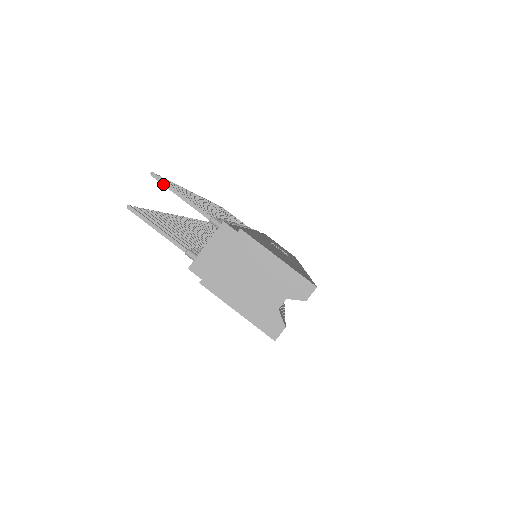
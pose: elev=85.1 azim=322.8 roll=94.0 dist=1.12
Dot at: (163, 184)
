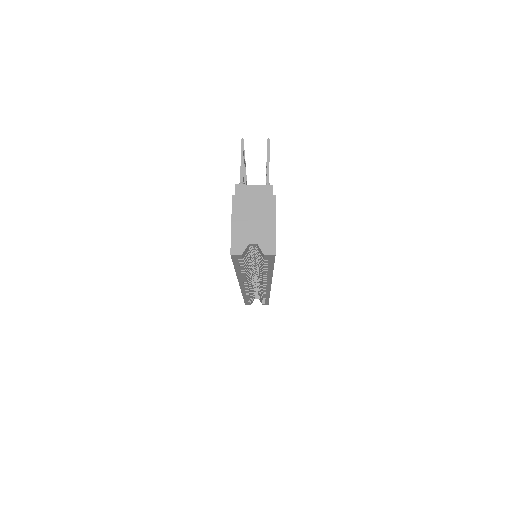
Dot at: (267, 148)
